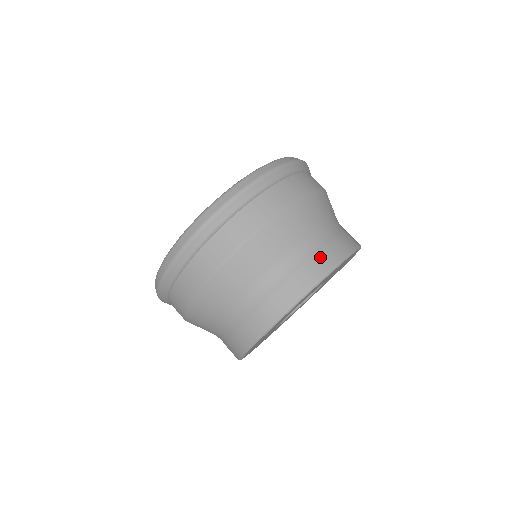
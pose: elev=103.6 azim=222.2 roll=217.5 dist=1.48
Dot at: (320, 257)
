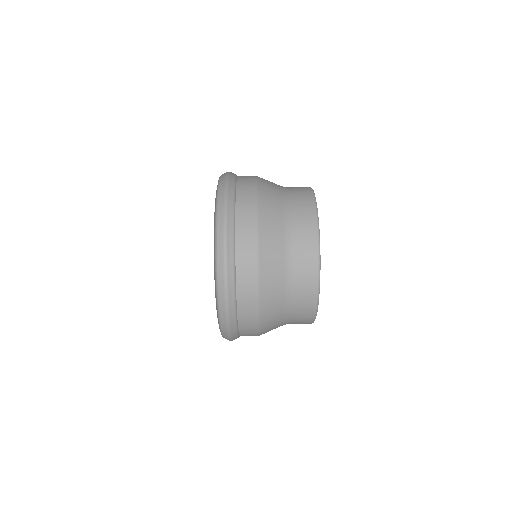
Dot at: (304, 293)
